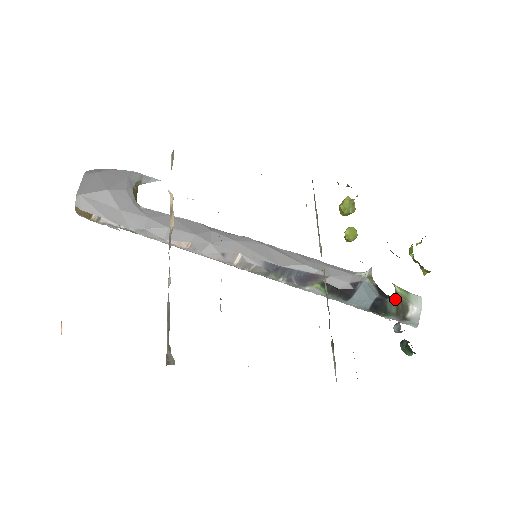
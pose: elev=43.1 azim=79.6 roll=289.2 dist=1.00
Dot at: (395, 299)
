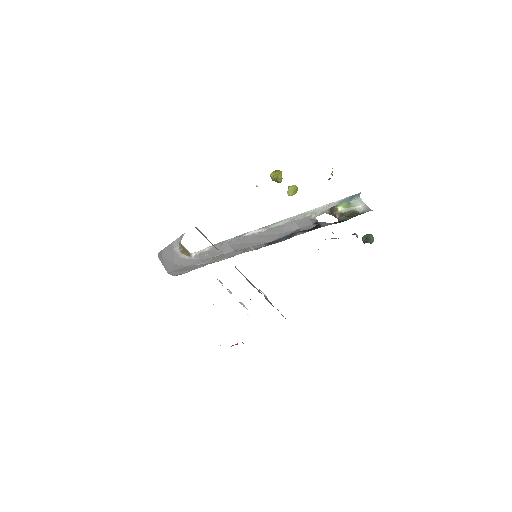
Dot at: (343, 216)
